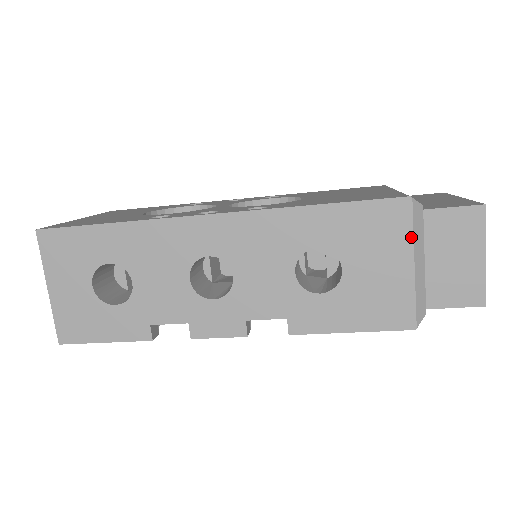
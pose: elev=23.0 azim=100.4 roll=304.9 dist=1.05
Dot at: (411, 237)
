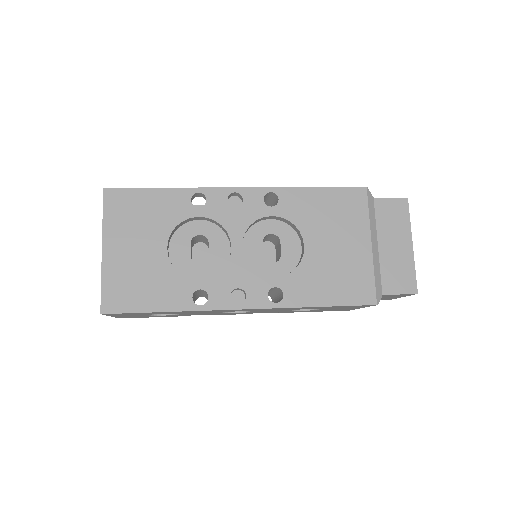
Dot at: occluded
